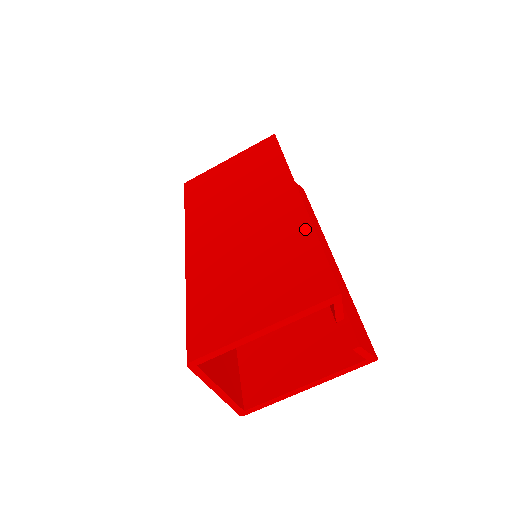
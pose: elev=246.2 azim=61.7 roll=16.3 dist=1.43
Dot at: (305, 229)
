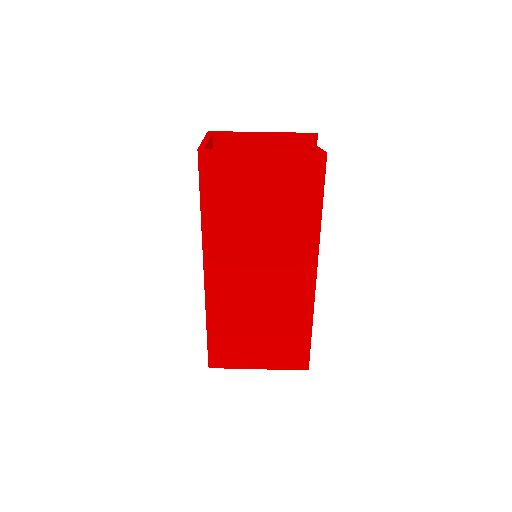
Dot at: occluded
